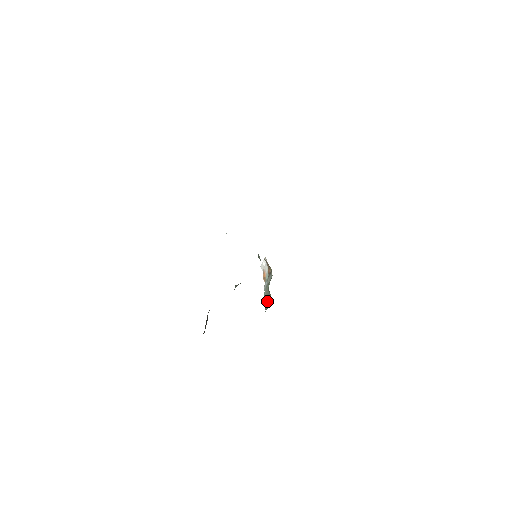
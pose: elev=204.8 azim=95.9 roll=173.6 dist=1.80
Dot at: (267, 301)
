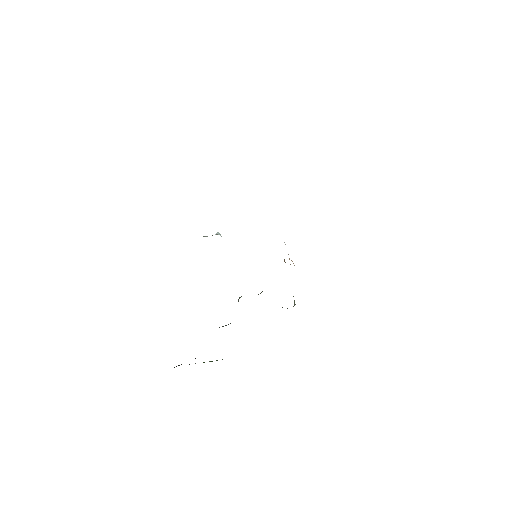
Dot at: occluded
